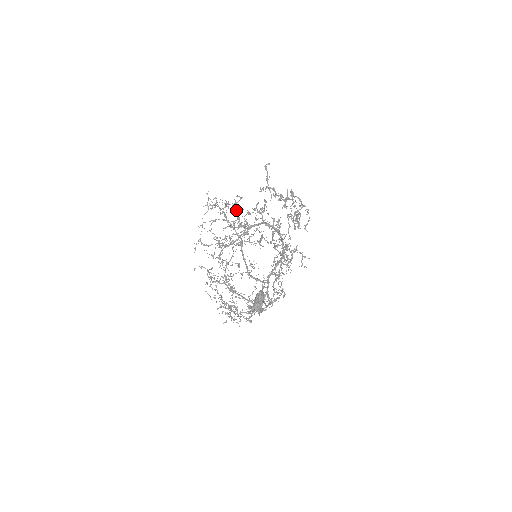
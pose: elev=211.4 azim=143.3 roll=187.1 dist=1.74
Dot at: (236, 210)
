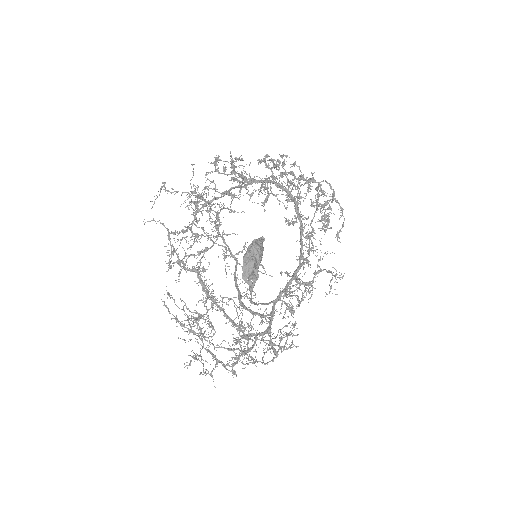
Dot at: (231, 159)
